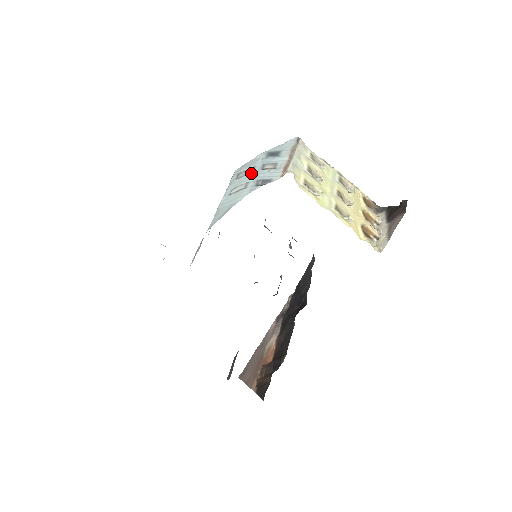
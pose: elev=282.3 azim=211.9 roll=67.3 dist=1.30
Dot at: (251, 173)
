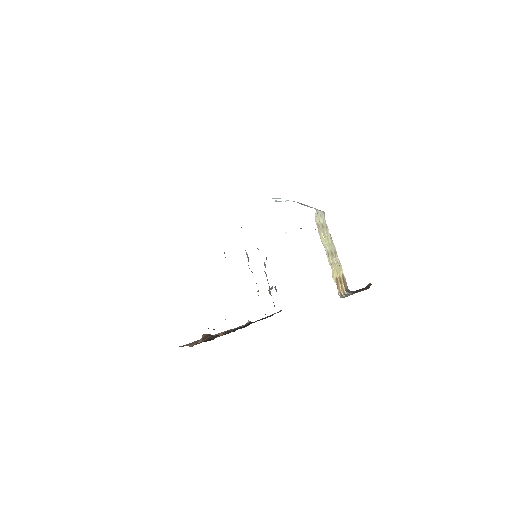
Dot at: occluded
